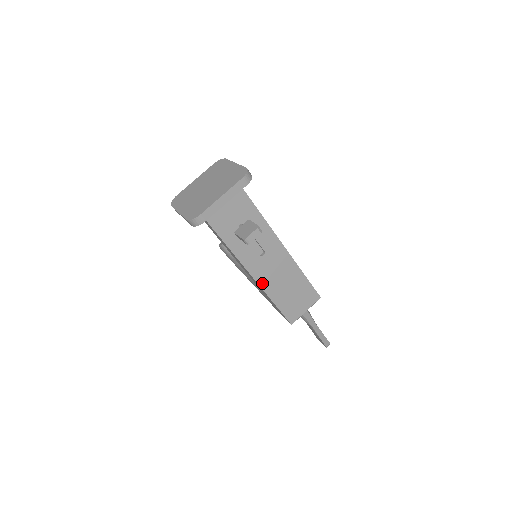
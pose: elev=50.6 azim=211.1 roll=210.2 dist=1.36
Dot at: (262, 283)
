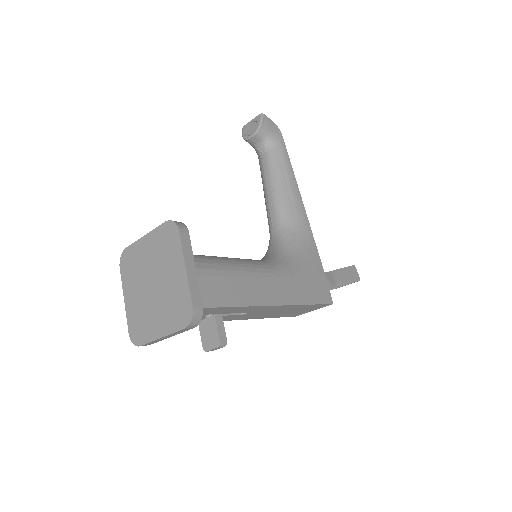
Dot at: (250, 318)
